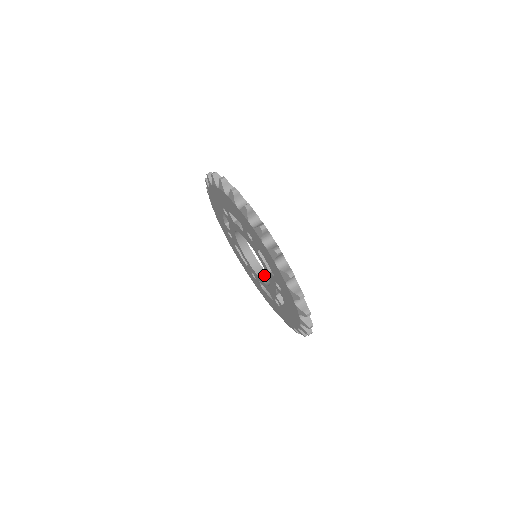
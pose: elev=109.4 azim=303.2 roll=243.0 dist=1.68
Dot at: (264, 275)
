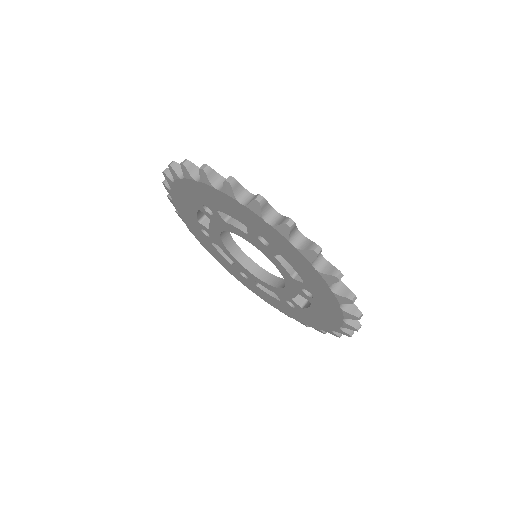
Dot at: occluded
